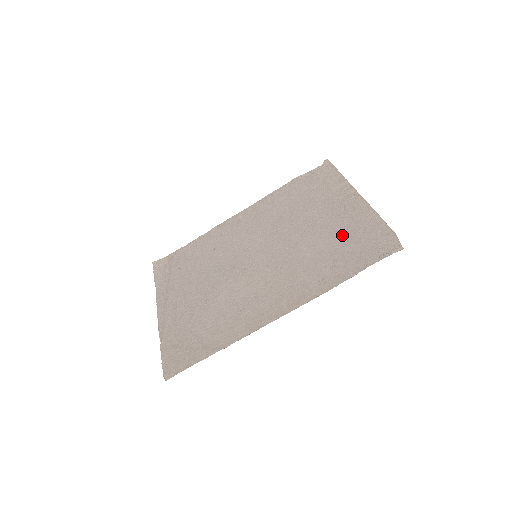
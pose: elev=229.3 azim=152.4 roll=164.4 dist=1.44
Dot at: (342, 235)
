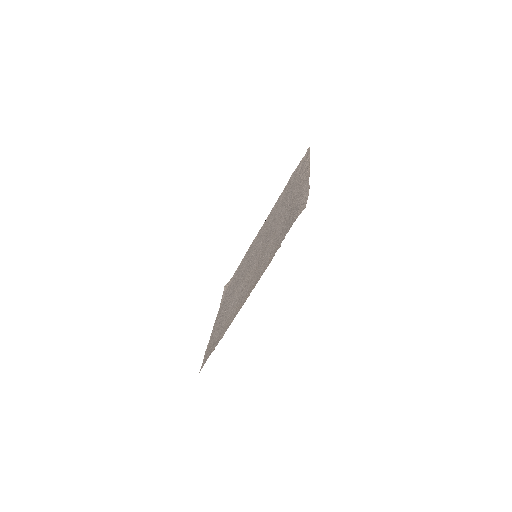
Dot at: (289, 213)
